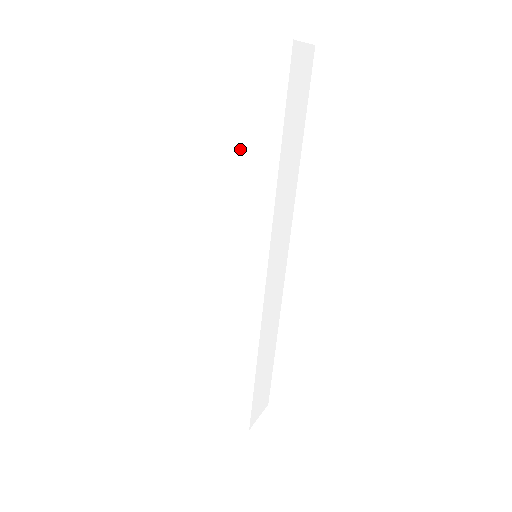
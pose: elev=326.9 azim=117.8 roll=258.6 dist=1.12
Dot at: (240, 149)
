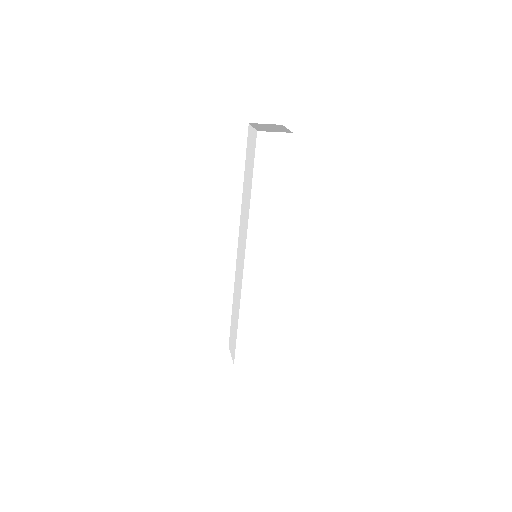
Dot at: (258, 197)
